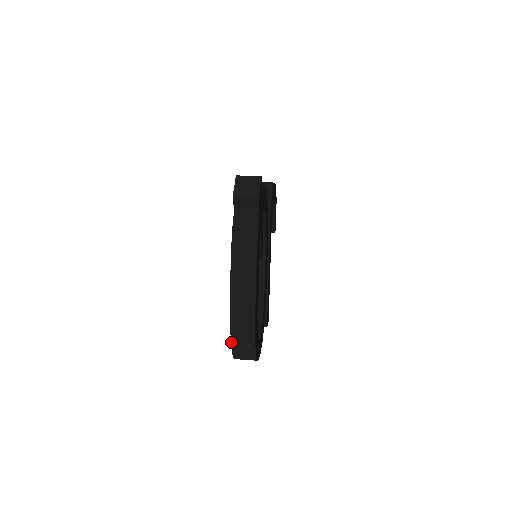
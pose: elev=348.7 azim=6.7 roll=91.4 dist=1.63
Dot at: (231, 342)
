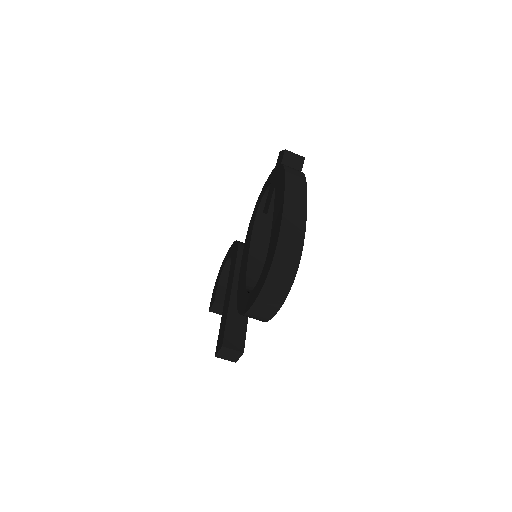
Dot at: (277, 243)
